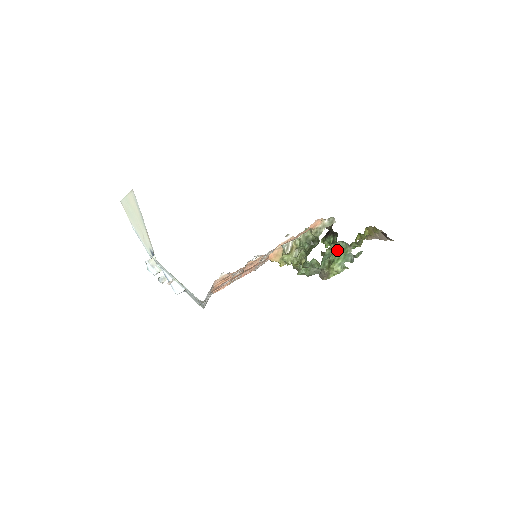
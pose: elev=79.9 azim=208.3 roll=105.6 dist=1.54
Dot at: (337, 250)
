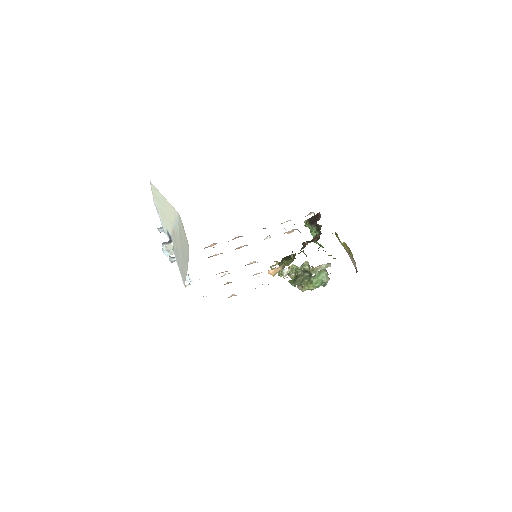
Dot at: (319, 275)
